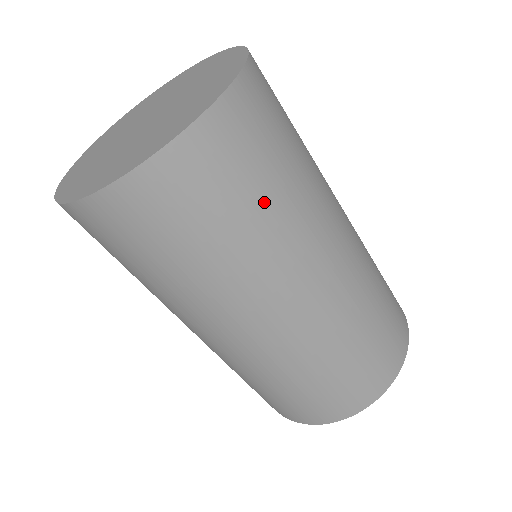
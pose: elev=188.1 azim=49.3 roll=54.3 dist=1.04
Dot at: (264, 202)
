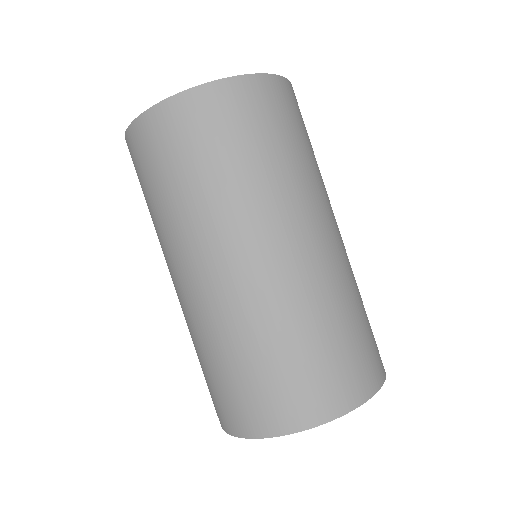
Dot at: (303, 148)
